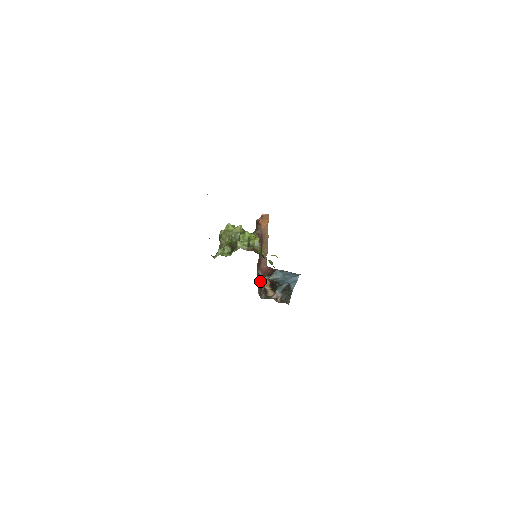
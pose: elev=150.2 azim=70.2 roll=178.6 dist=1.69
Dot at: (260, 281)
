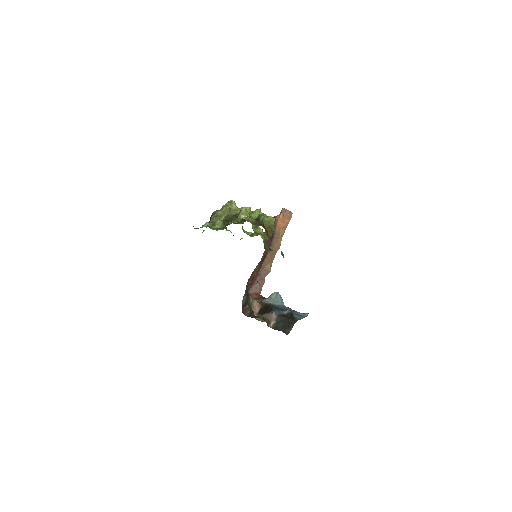
Dot at: (248, 295)
